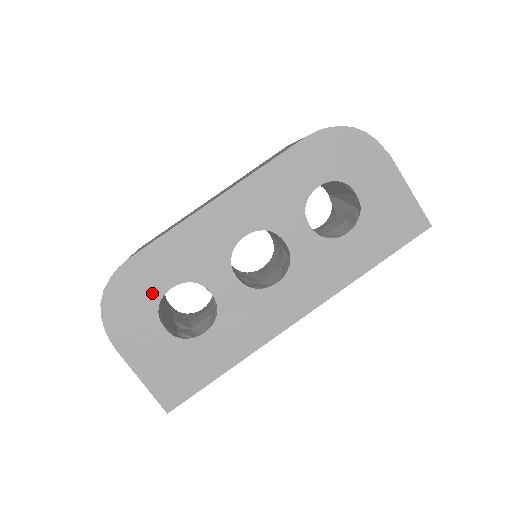
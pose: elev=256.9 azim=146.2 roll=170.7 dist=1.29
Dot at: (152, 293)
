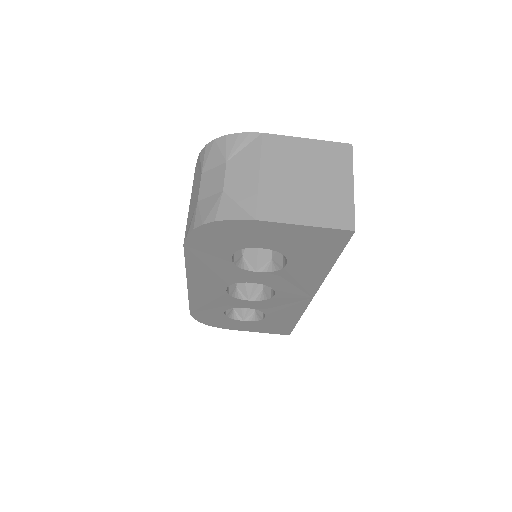
Dot at: (219, 316)
